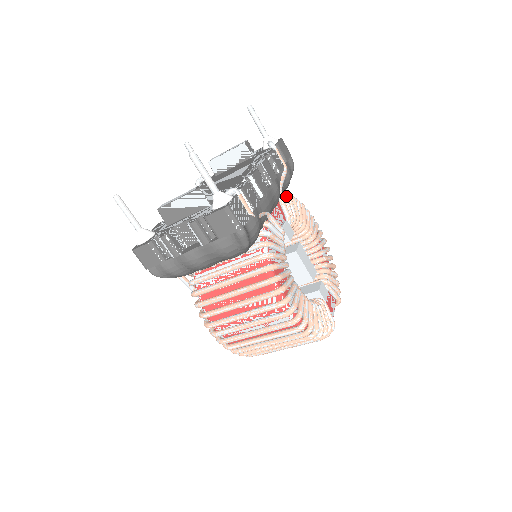
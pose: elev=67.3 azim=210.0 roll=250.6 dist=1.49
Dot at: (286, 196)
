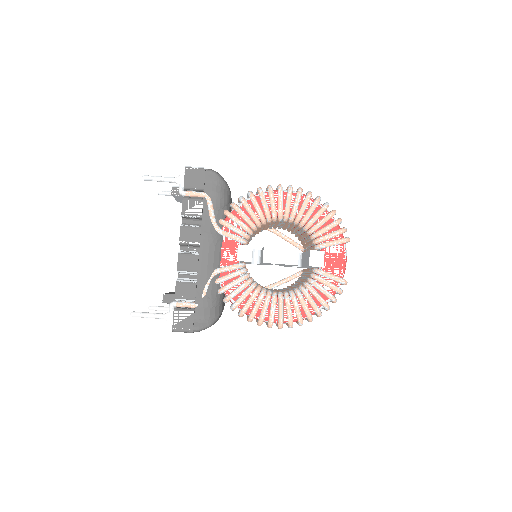
Dot at: (224, 223)
